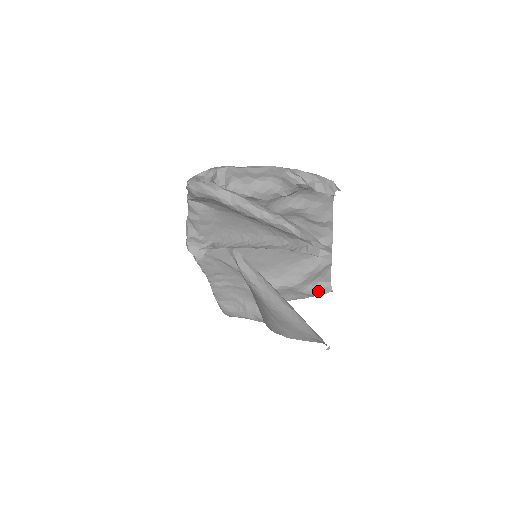
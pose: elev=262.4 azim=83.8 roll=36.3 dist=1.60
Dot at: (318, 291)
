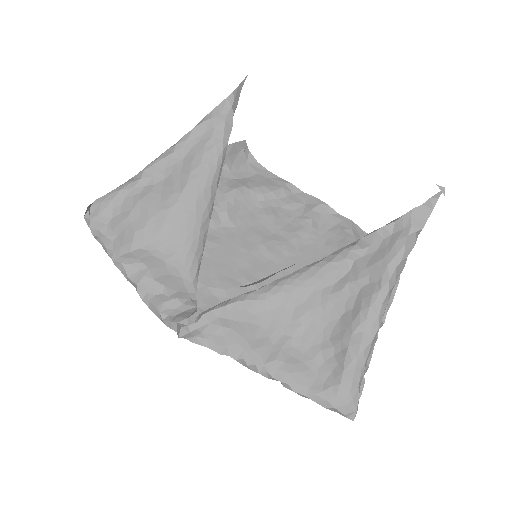
Dot at: occluded
